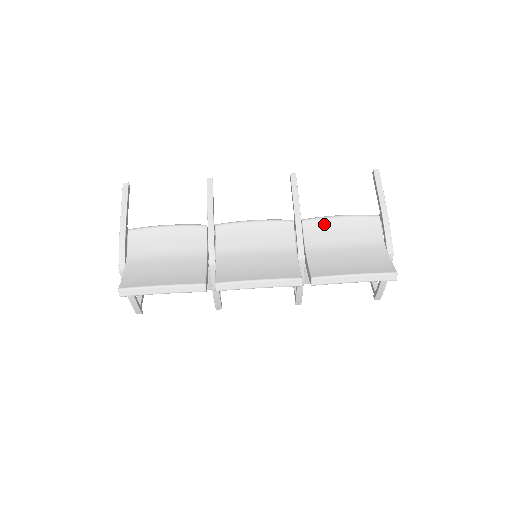
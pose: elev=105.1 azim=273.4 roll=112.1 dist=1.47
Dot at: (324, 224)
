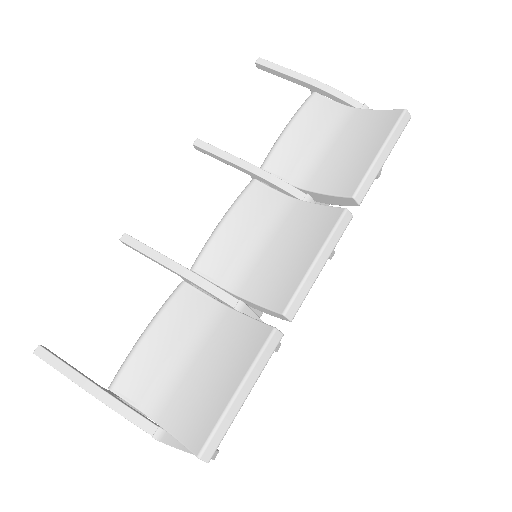
Dot at: (284, 149)
